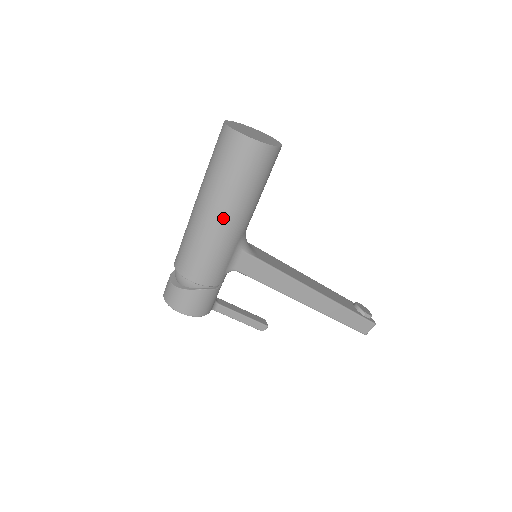
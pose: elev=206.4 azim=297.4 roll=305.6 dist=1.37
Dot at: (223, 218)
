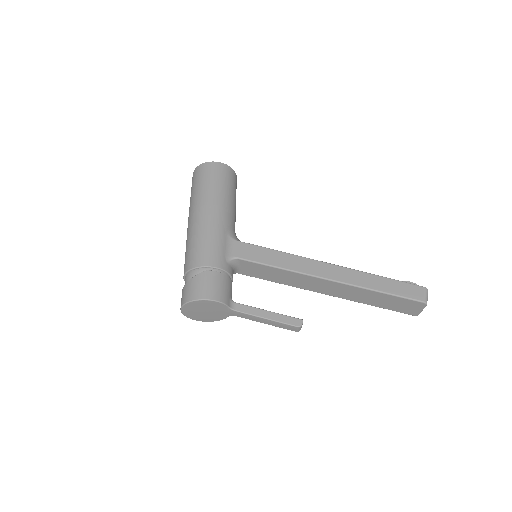
Dot at: (204, 211)
